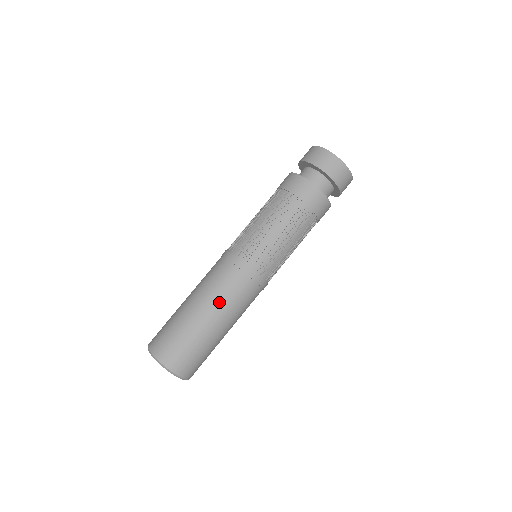
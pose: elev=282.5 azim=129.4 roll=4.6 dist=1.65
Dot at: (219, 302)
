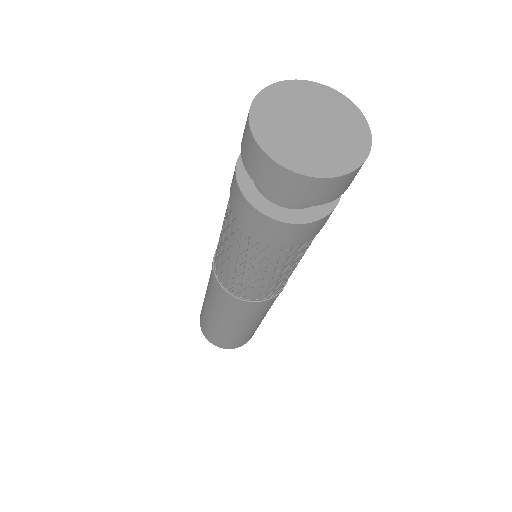
Dot at: (234, 321)
